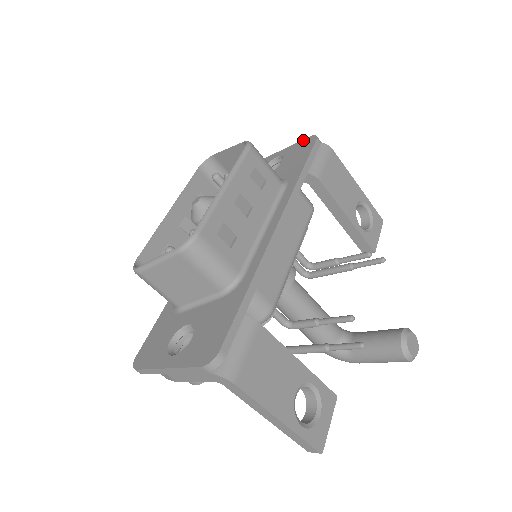
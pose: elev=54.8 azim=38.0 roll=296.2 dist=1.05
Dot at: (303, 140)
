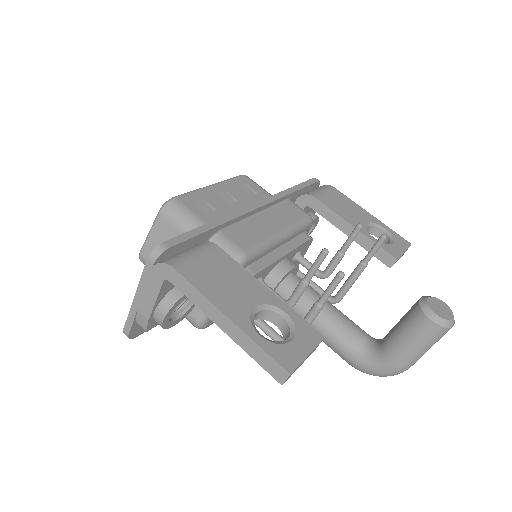
Dot at: occluded
